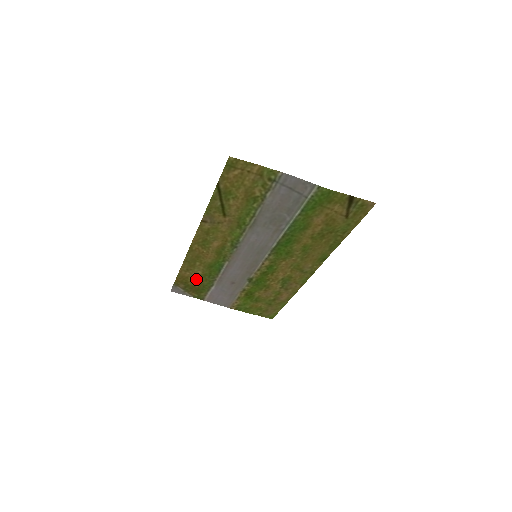
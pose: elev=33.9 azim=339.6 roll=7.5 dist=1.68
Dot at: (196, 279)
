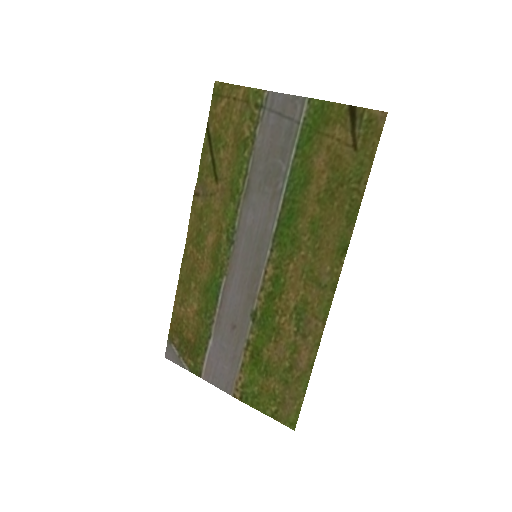
Dot at: (192, 323)
